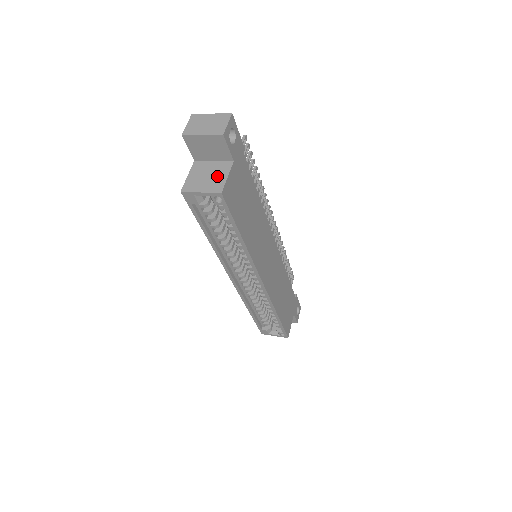
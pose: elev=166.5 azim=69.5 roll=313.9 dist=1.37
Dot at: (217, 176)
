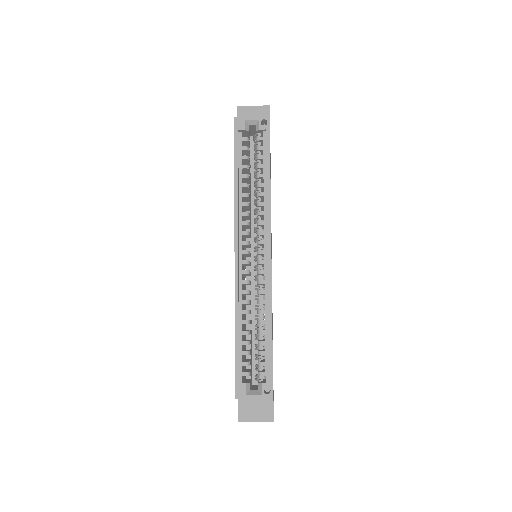
Dot at: occluded
